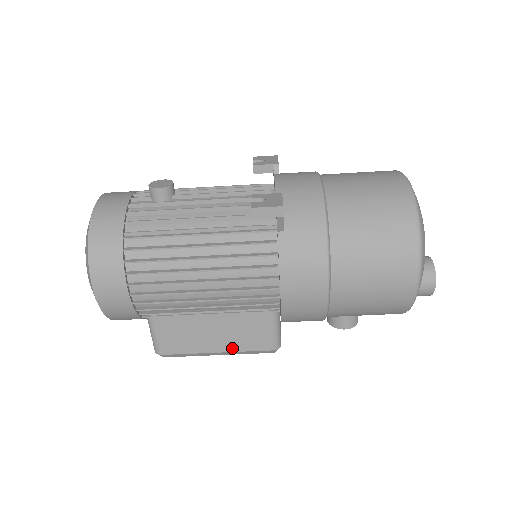
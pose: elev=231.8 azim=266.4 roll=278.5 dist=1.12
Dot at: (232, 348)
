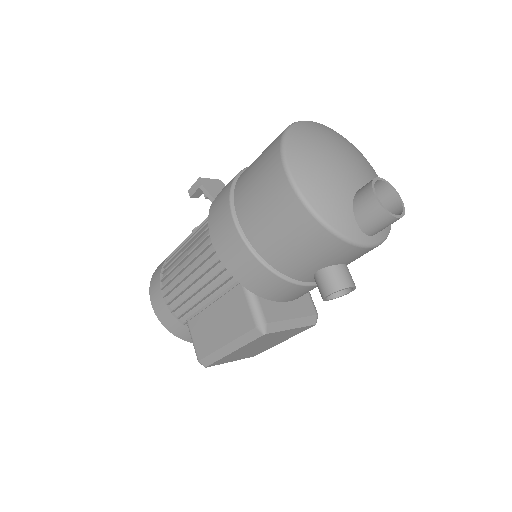
Dot at: (232, 336)
